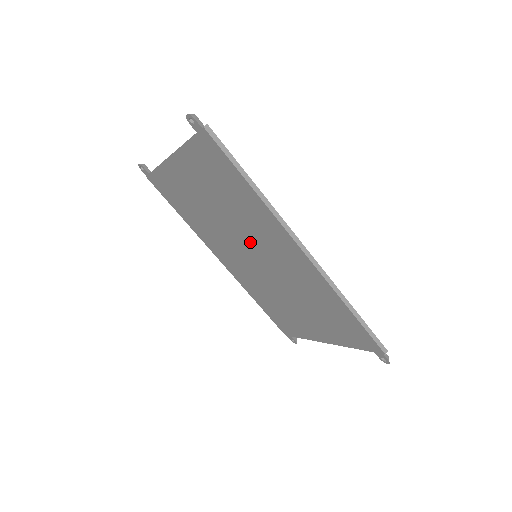
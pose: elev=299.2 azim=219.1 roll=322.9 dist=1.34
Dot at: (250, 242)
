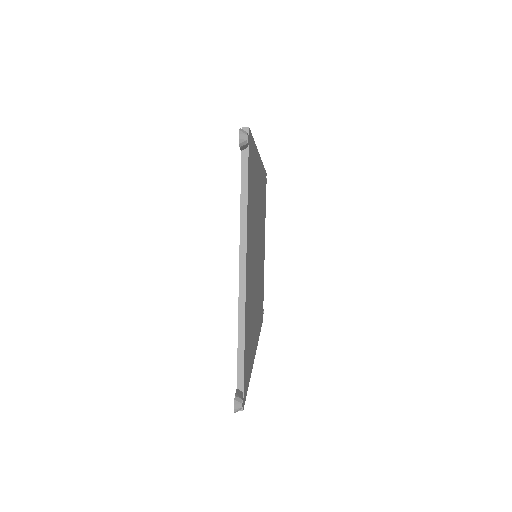
Dot at: occluded
